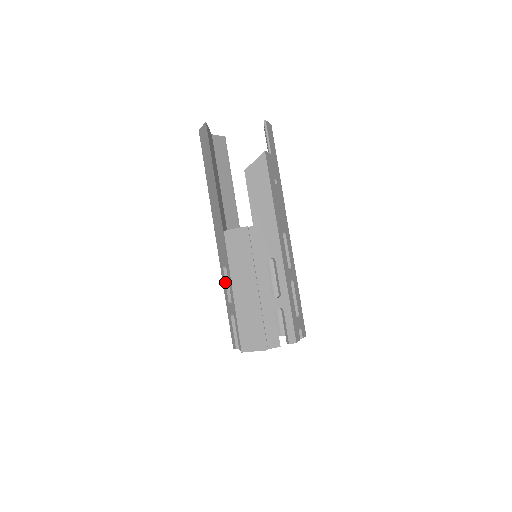
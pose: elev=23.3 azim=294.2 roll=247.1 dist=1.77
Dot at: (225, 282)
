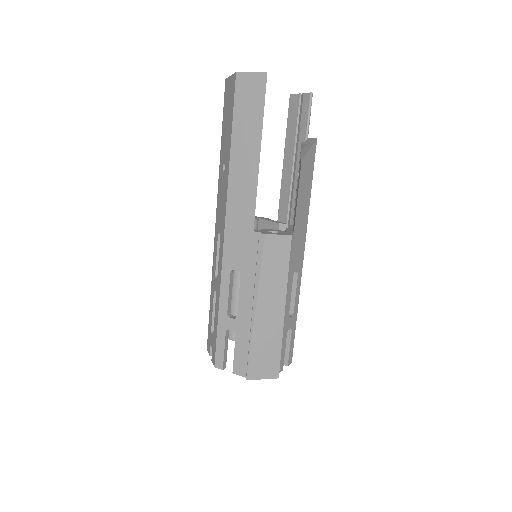
Dot at: (229, 289)
